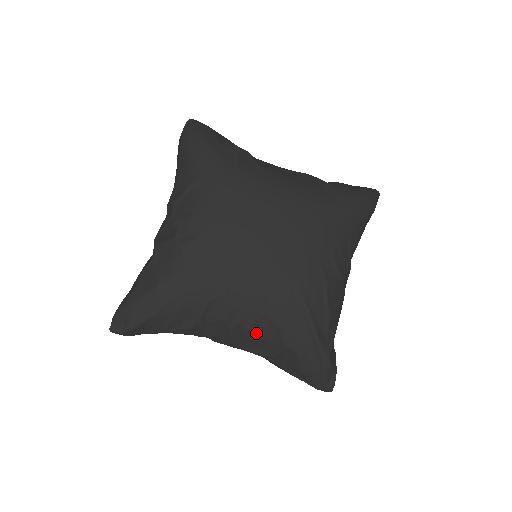
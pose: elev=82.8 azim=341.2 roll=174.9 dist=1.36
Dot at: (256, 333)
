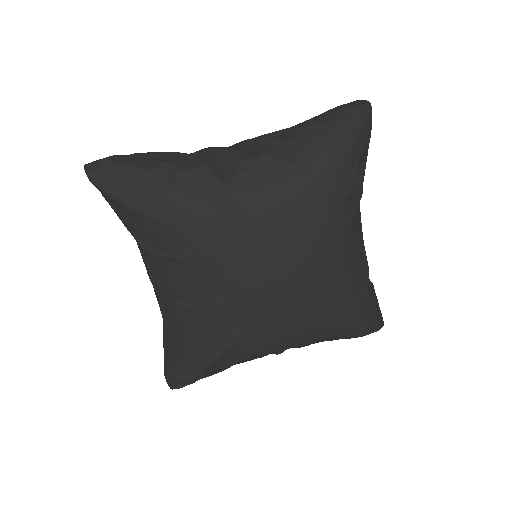
Dot at: (178, 310)
